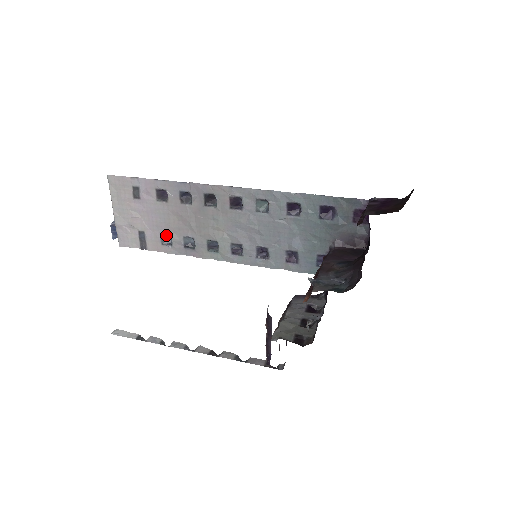
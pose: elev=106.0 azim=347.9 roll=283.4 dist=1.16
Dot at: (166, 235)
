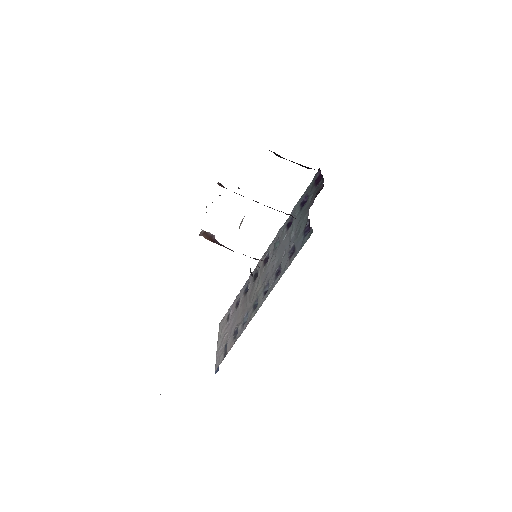
Dot at: (237, 331)
